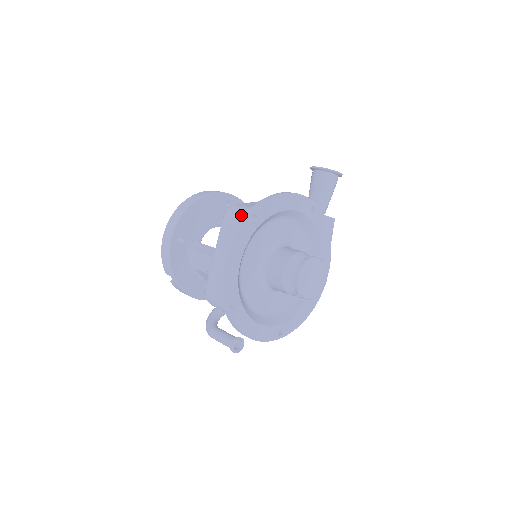
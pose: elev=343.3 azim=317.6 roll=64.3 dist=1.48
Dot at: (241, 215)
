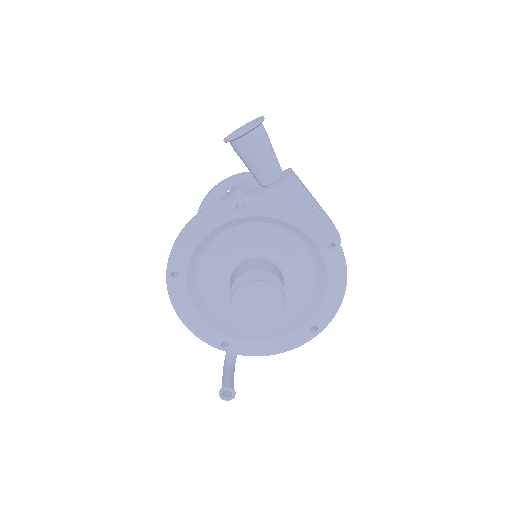
Dot at: occluded
